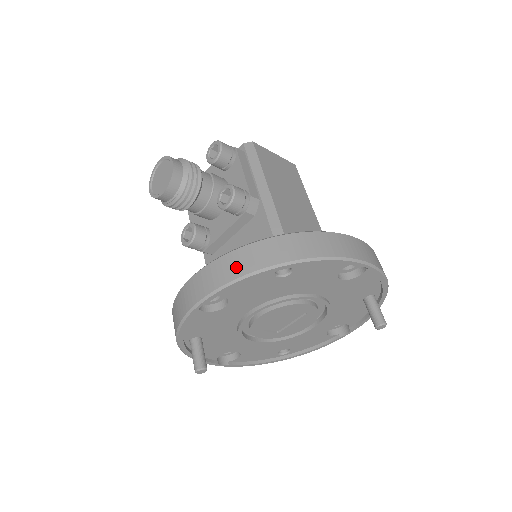
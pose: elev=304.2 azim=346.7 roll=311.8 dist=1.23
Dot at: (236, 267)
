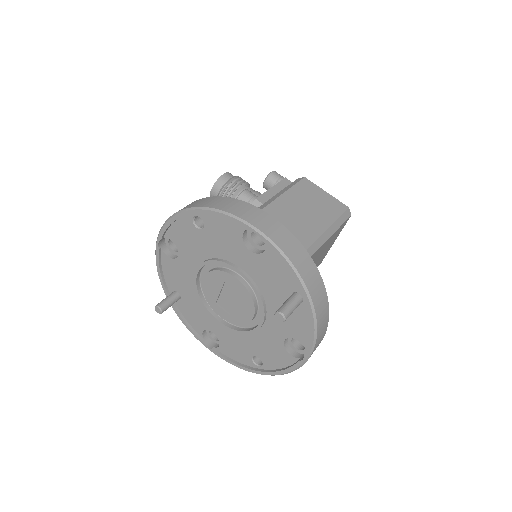
Dot at: occluded
